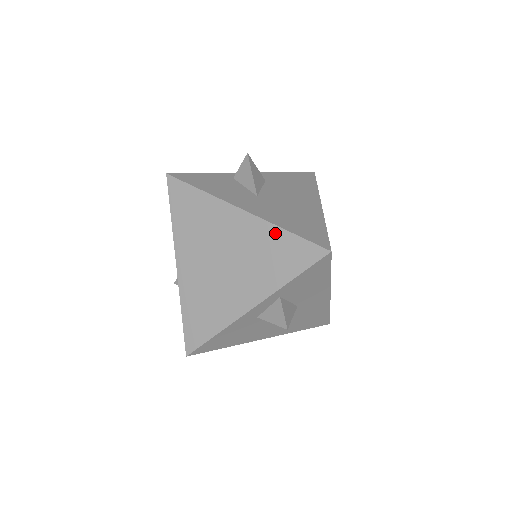
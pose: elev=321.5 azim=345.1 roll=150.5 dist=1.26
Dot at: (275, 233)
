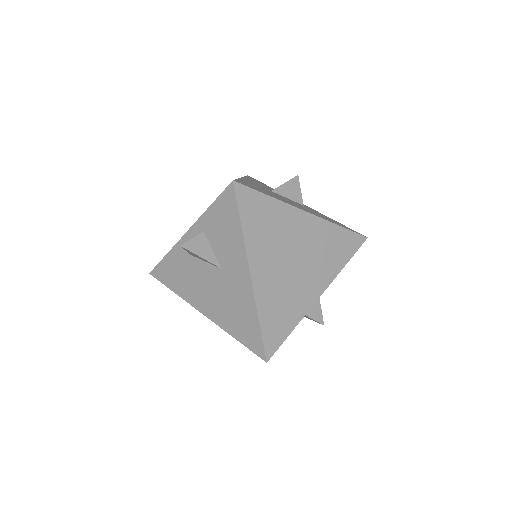
Dot at: occluded
